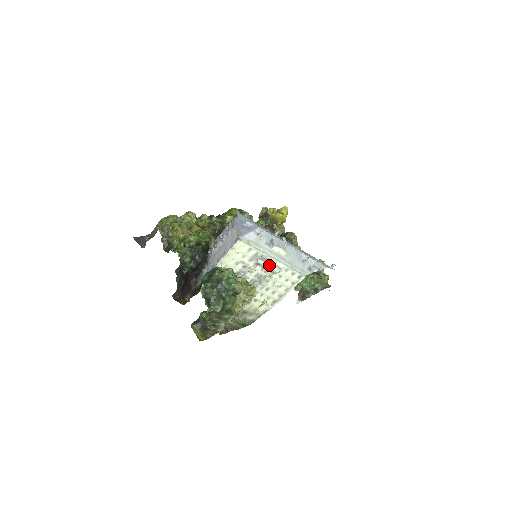
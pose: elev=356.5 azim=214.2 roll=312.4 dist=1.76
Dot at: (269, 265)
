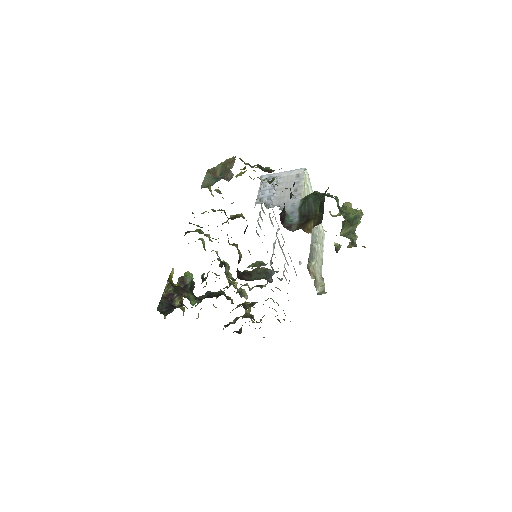
Dot at: occluded
